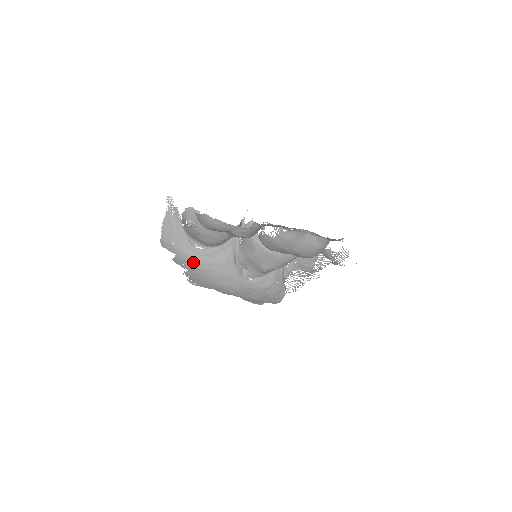
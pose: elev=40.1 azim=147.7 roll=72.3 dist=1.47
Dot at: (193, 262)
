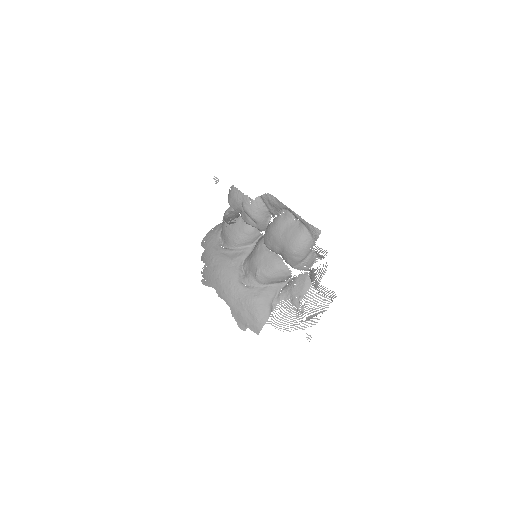
Dot at: (212, 254)
